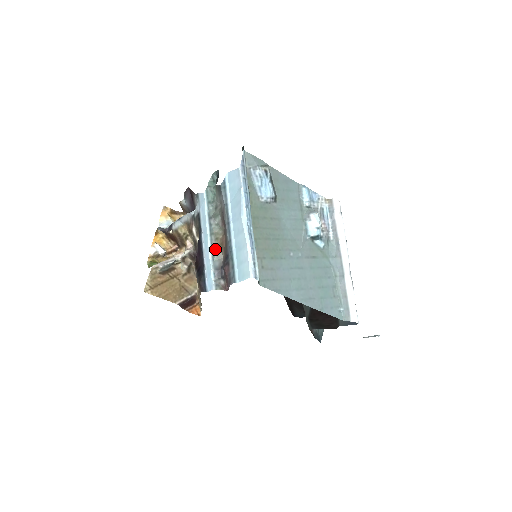
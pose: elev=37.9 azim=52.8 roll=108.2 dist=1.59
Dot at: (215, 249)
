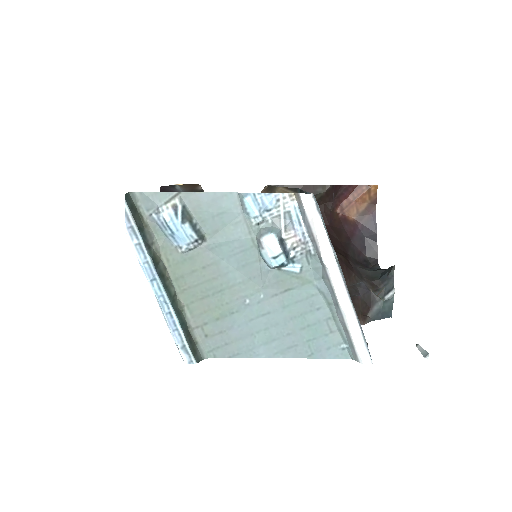
Dot at: occluded
